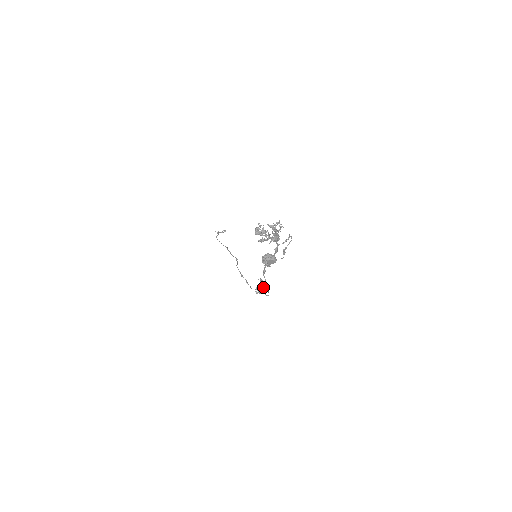
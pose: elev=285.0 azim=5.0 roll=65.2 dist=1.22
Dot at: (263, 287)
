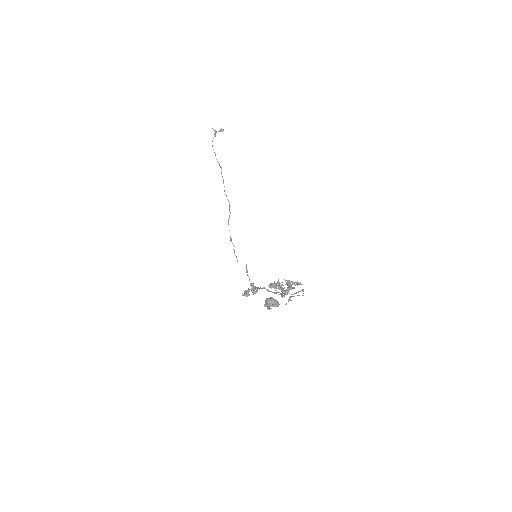
Dot at: (252, 289)
